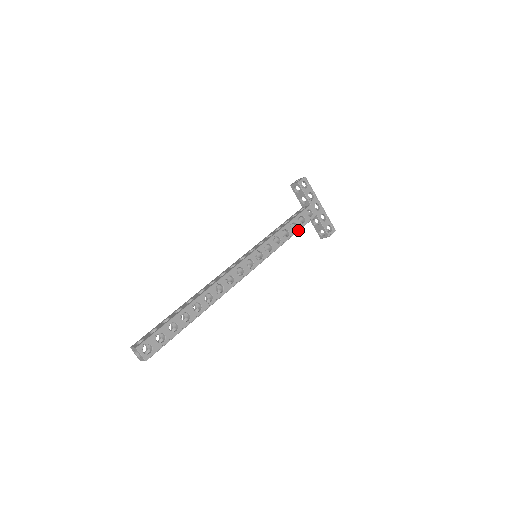
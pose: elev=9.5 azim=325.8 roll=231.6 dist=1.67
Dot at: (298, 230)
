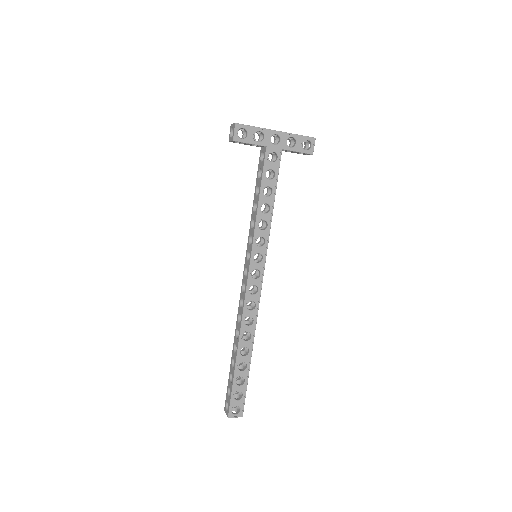
Dot at: (275, 190)
